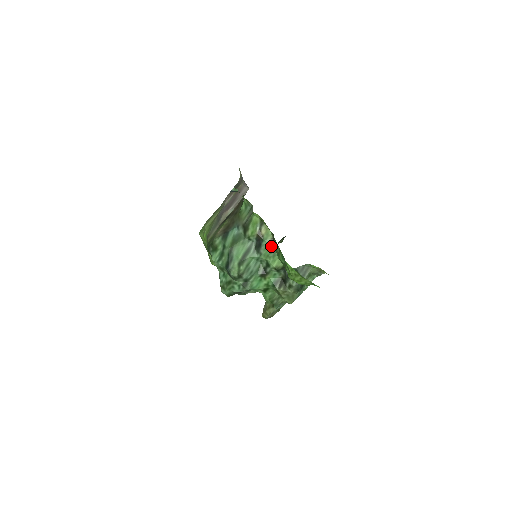
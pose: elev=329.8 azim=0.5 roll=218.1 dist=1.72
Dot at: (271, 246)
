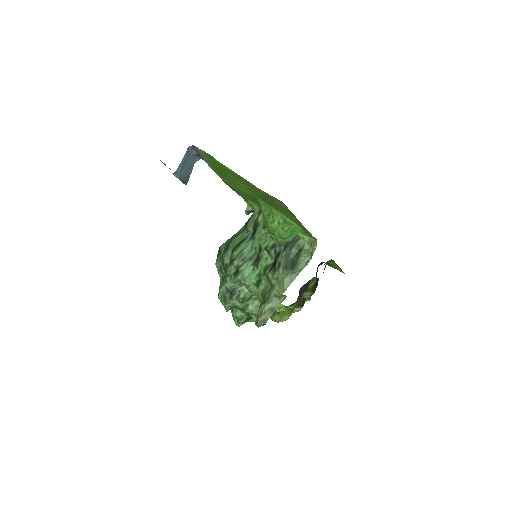
Dot at: (264, 228)
